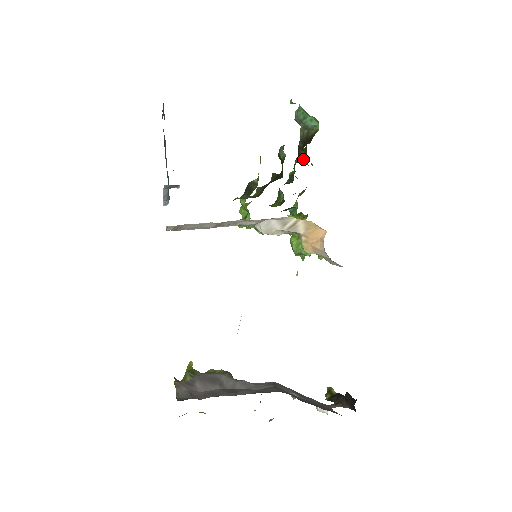
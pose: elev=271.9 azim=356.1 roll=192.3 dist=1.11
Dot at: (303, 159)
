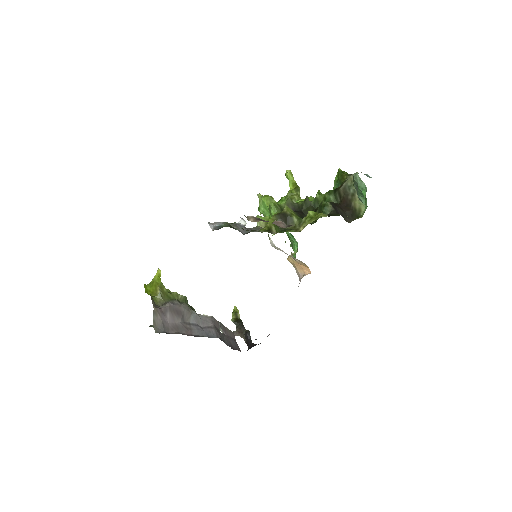
Dot at: occluded
